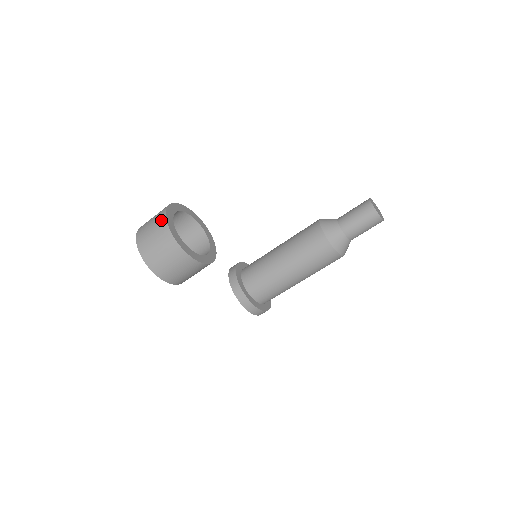
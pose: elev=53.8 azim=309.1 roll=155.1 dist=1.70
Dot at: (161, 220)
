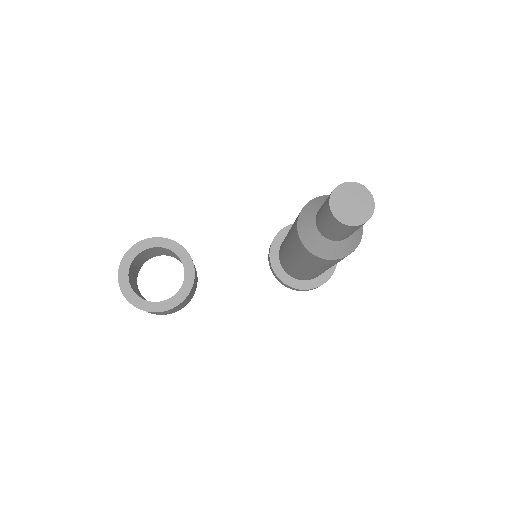
Dot at: occluded
